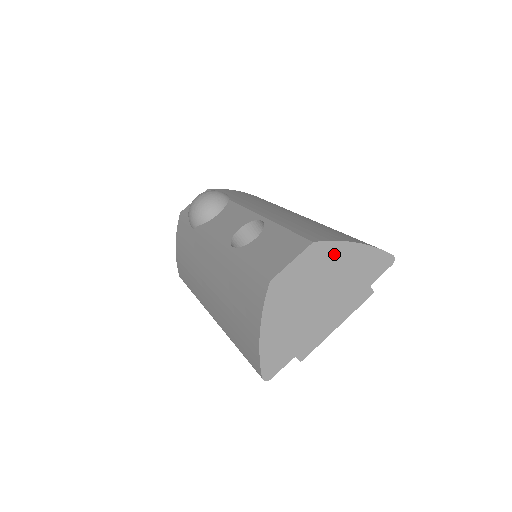
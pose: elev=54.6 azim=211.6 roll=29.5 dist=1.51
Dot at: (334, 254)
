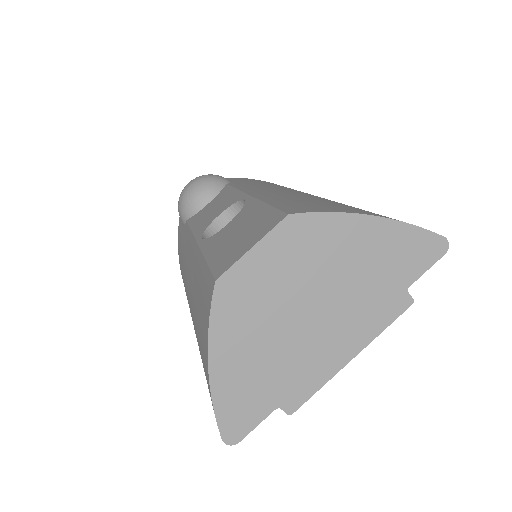
Dot at: (331, 235)
